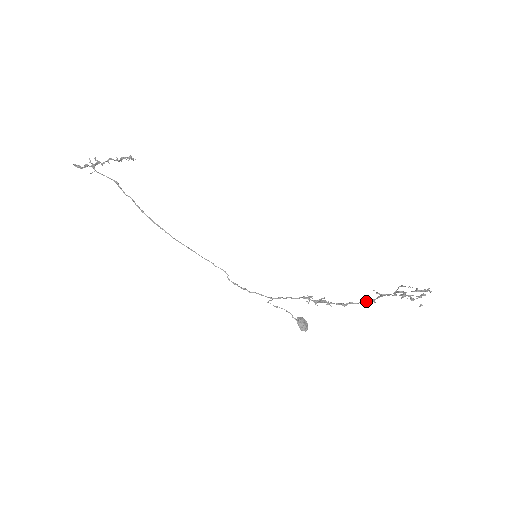
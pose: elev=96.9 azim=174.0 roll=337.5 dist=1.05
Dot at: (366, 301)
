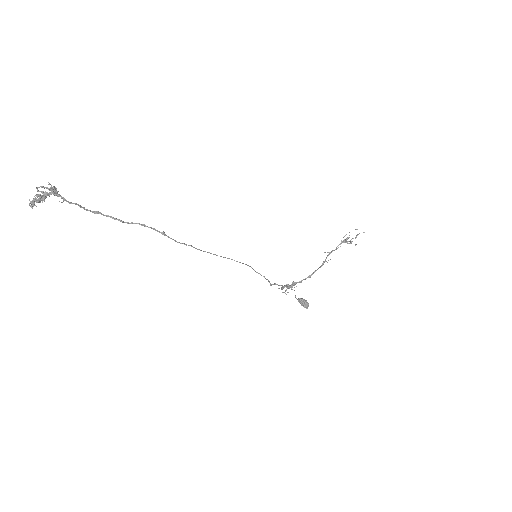
Dot at: (322, 264)
